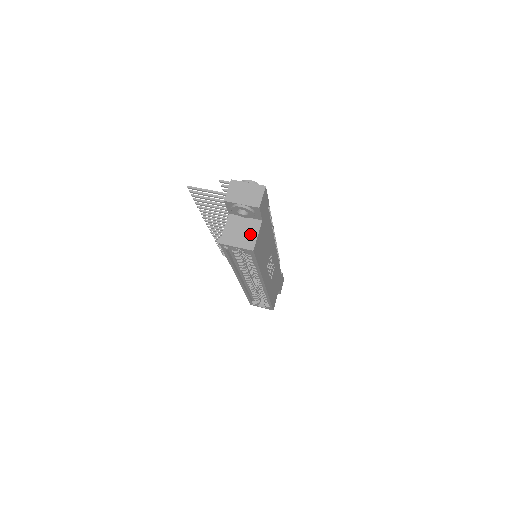
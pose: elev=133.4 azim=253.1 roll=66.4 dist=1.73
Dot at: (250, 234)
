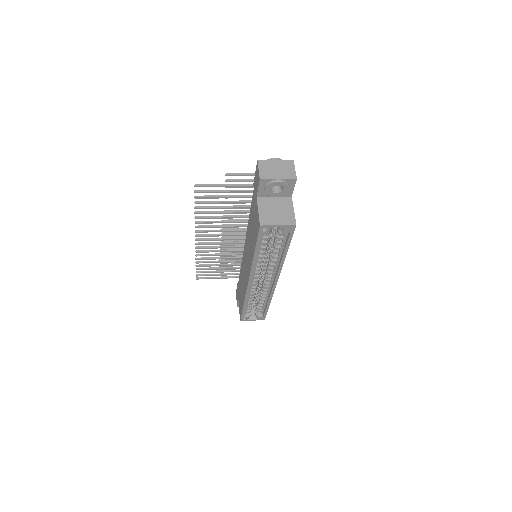
Dot at: (286, 211)
